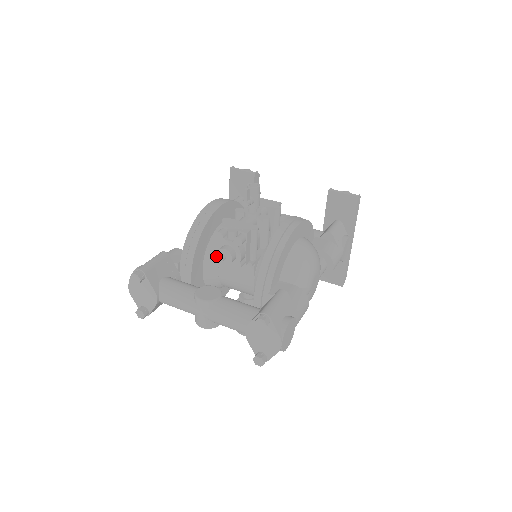
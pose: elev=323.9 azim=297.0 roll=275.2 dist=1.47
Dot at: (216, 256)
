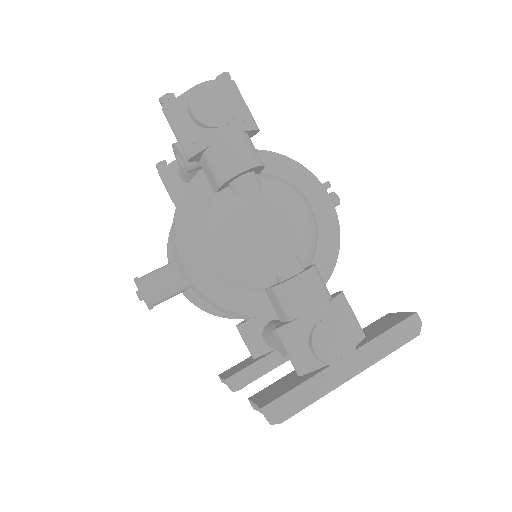
Dot at: occluded
